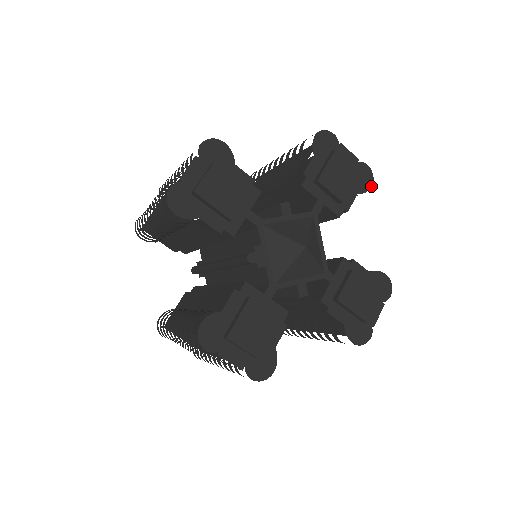
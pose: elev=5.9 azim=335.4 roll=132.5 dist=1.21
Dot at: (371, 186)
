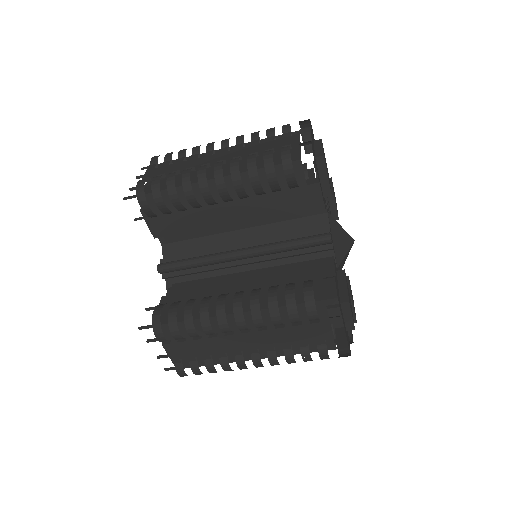
Dot at: occluded
